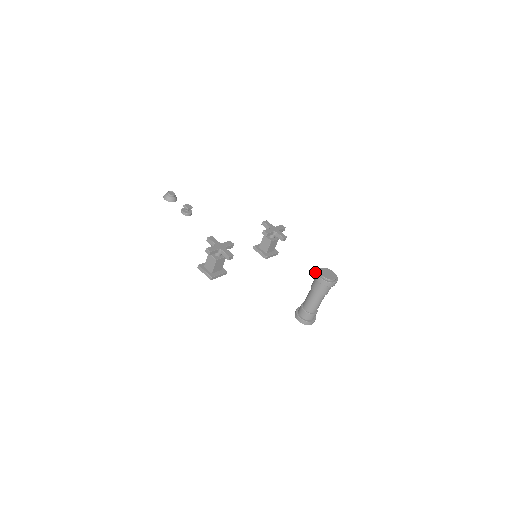
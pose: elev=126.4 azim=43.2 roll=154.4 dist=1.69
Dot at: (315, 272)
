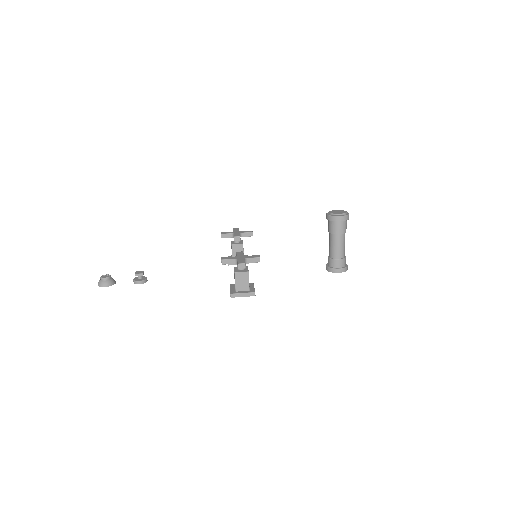
Dot at: (329, 218)
